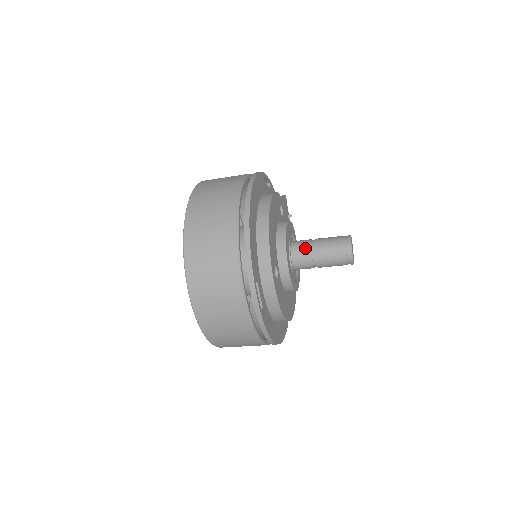
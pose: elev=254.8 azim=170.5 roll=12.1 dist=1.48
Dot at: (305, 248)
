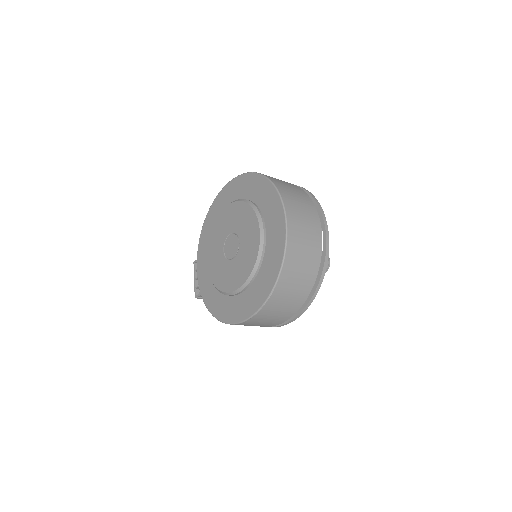
Dot at: occluded
